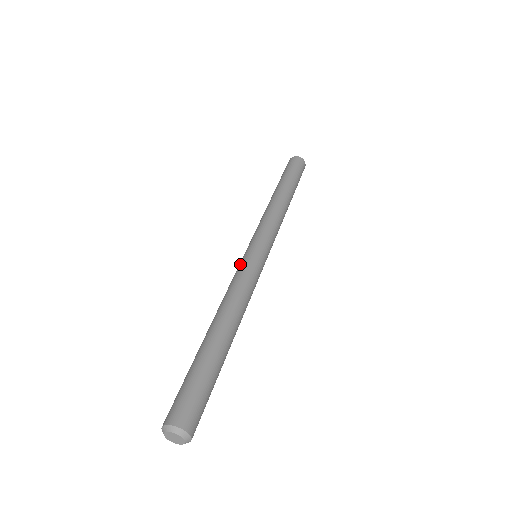
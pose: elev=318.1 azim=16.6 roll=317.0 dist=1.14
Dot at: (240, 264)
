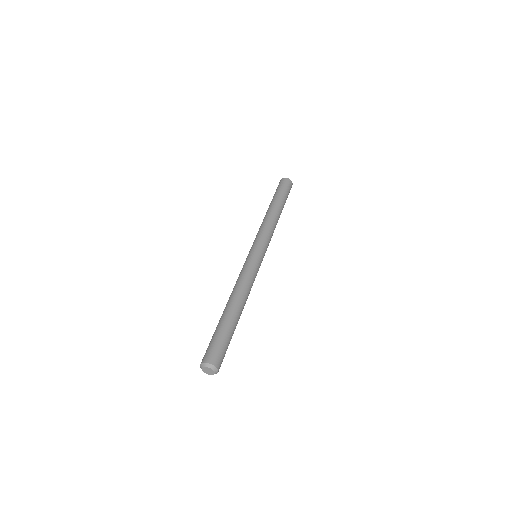
Dot at: (250, 261)
